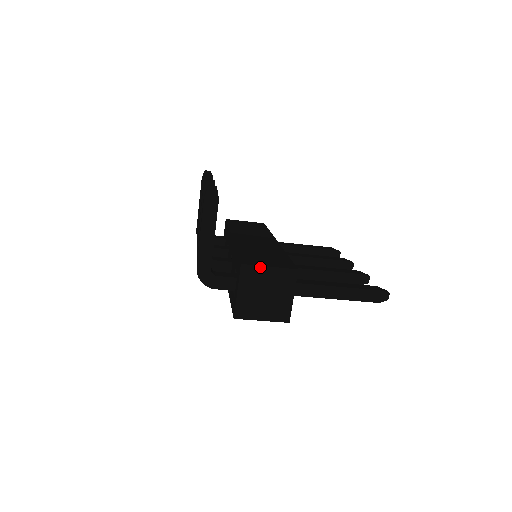
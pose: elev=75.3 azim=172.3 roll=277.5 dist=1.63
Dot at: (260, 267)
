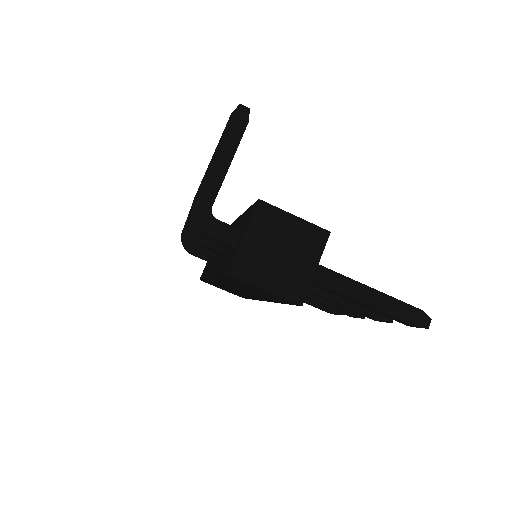
Dot at: (282, 212)
